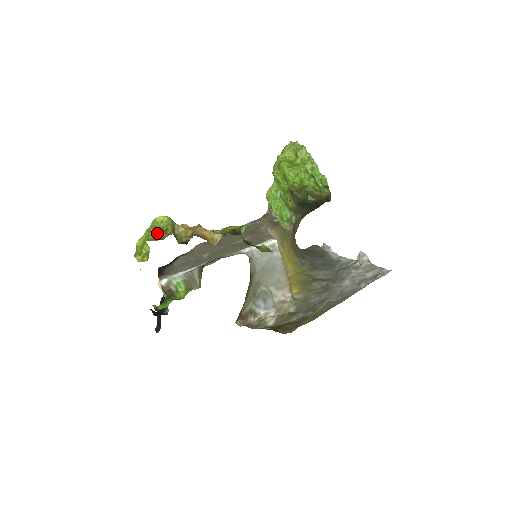
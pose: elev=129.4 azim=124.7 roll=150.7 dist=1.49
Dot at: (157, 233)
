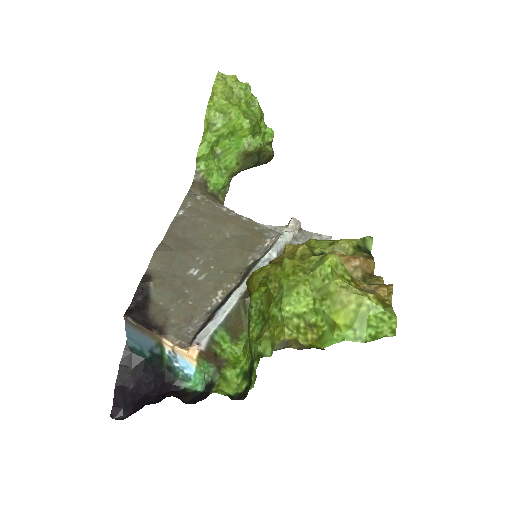
Dot at: (375, 294)
